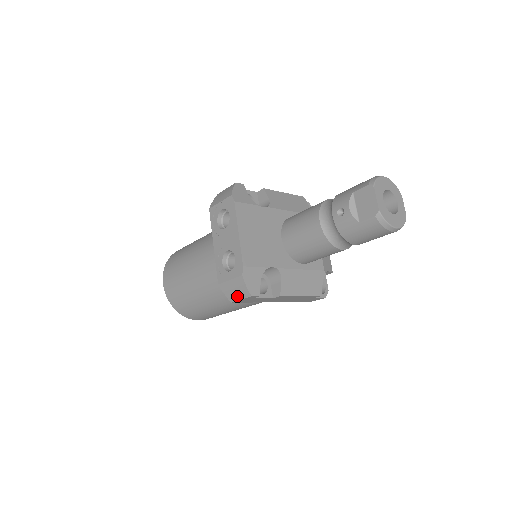
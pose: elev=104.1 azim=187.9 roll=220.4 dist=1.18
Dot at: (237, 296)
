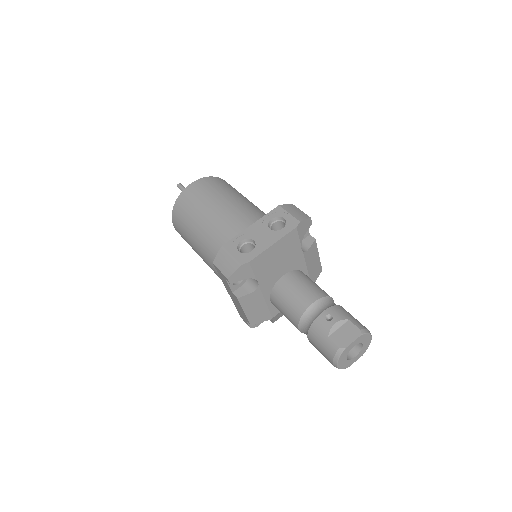
Dot at: (221, 266)
